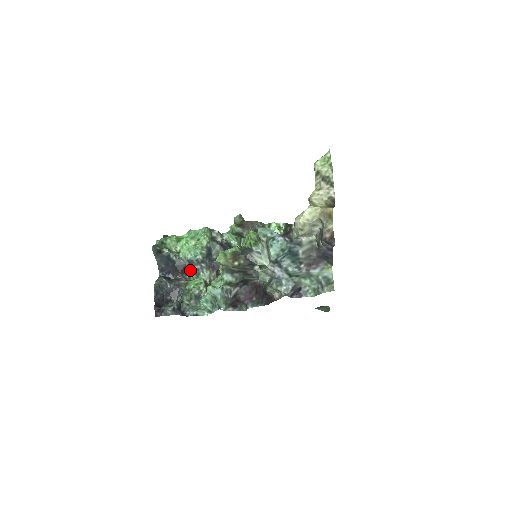
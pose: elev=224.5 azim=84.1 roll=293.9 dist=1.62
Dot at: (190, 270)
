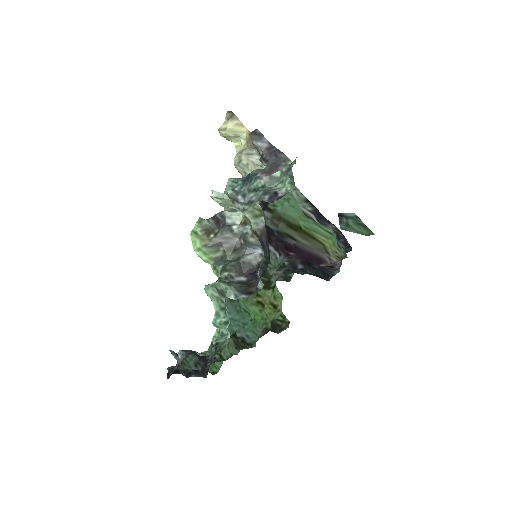
Dot at: occluded
